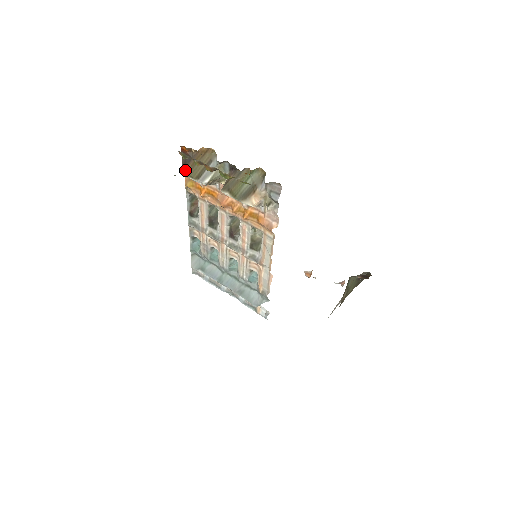
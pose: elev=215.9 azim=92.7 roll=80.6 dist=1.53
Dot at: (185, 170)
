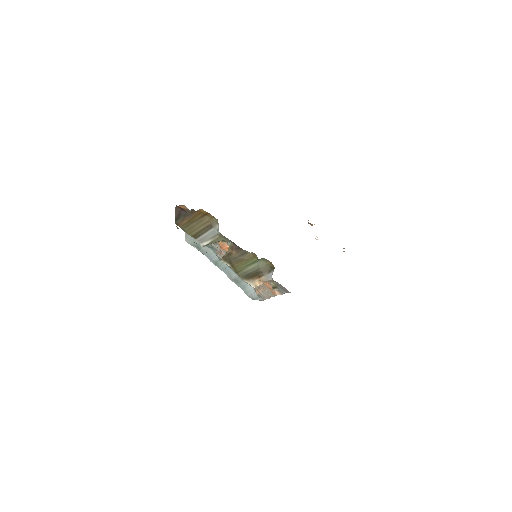
Dot at: (179, 223)
